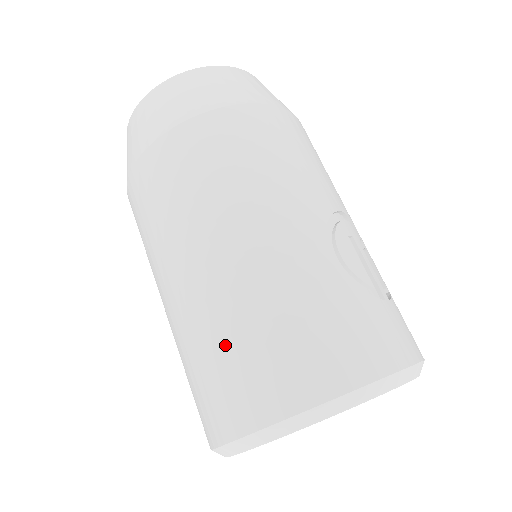
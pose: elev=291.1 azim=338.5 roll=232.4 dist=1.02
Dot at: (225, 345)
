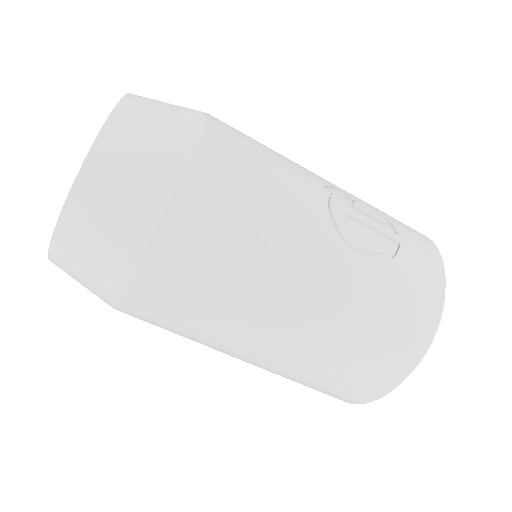
Dot at: (328, 372)
